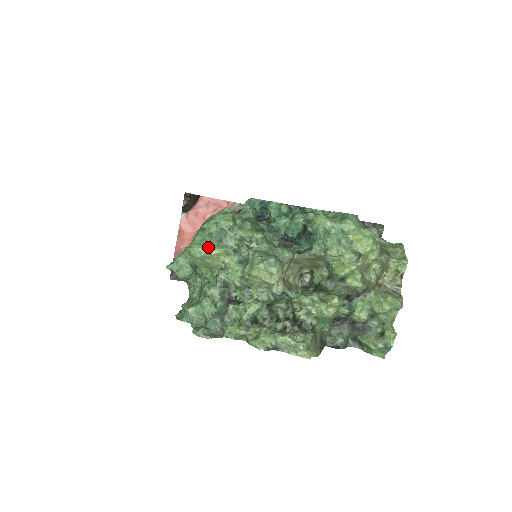
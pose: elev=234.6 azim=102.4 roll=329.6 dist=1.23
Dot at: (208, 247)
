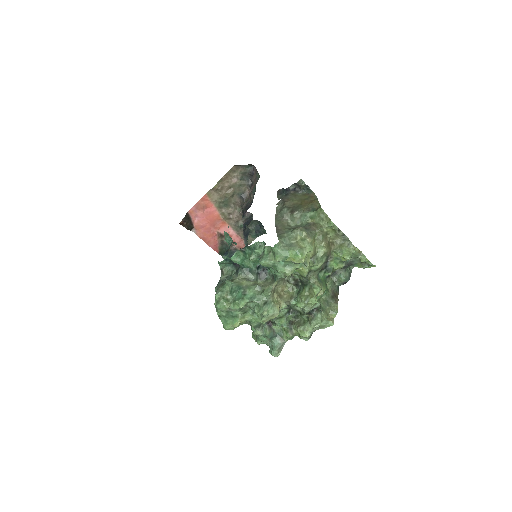
Dot at: (232, 324)
